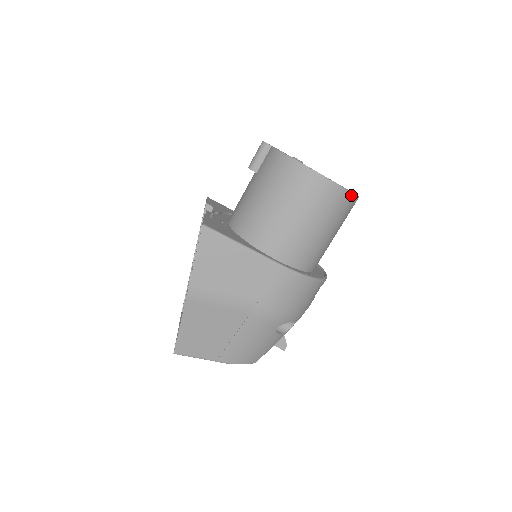
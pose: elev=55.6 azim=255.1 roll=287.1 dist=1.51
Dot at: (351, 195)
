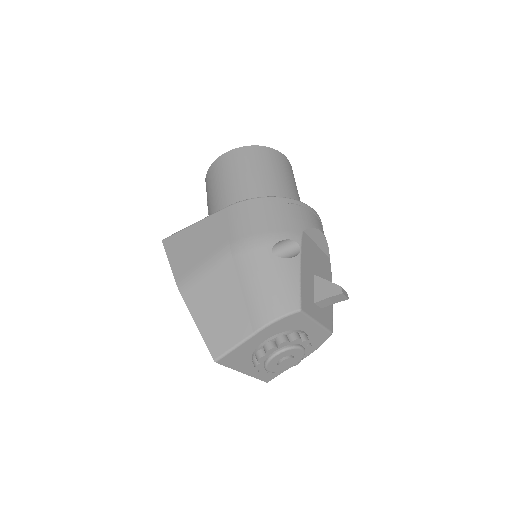
Dot at: (256, 147)
